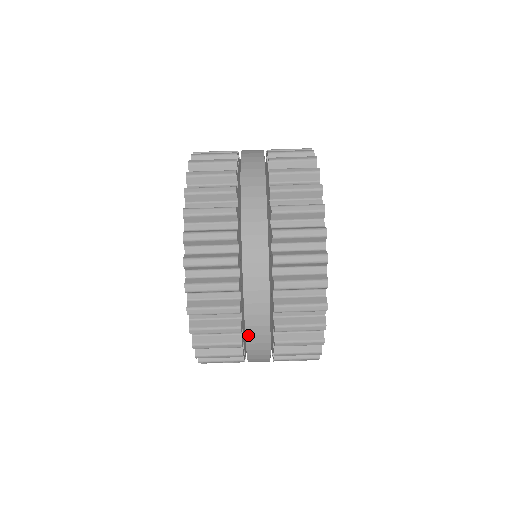
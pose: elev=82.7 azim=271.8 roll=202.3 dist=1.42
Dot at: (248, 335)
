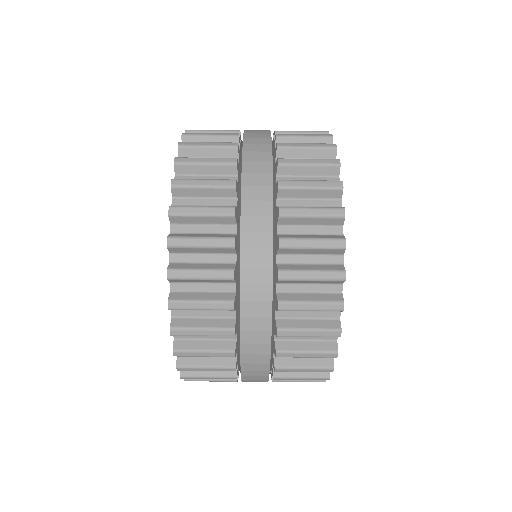
Dot at: occluded
